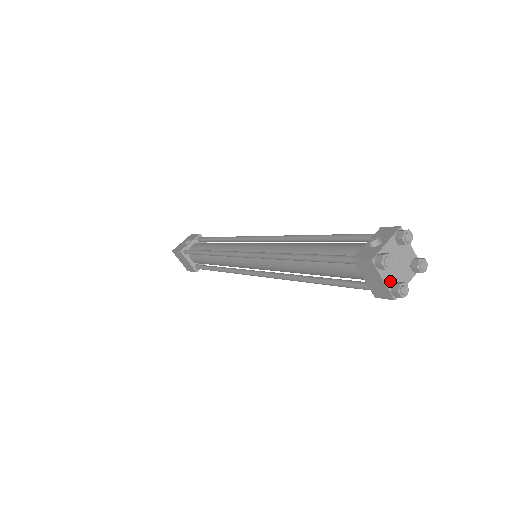
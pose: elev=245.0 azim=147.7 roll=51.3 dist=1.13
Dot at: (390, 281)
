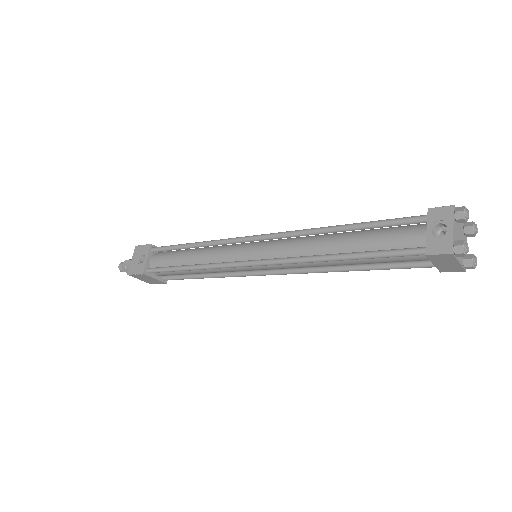
Dot at: (461, 259)
